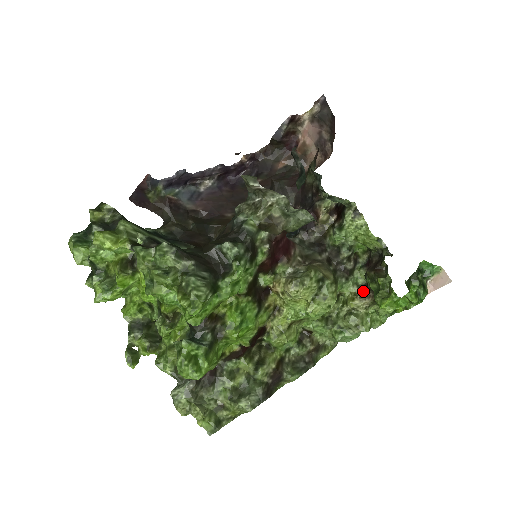
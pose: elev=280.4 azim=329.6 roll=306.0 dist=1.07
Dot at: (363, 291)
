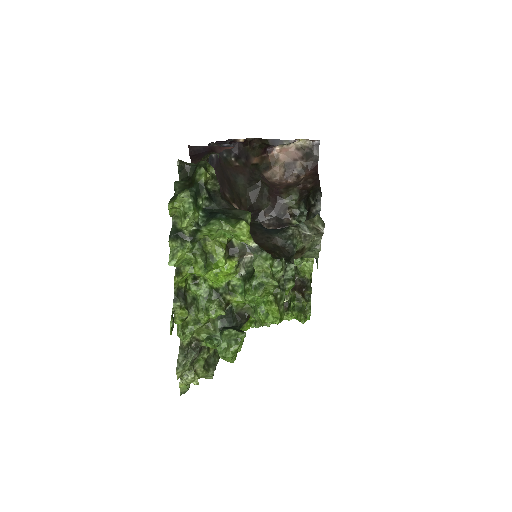
Dot at: occluded
